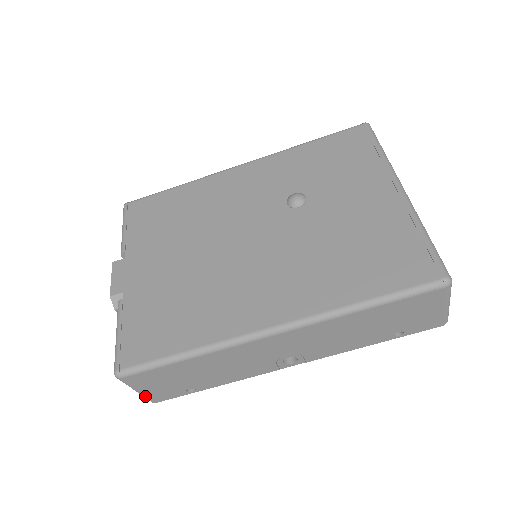
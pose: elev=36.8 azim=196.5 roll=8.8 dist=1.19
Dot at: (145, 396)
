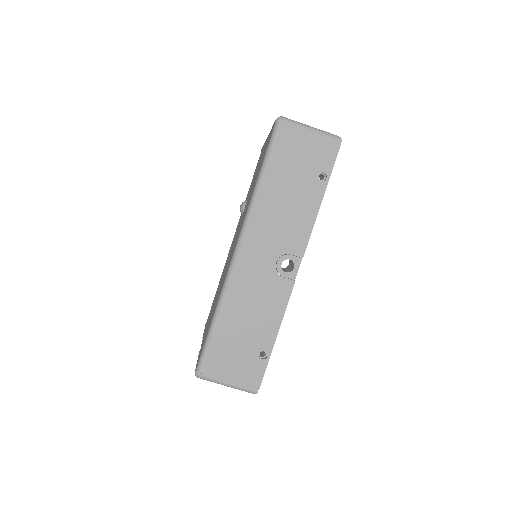
Dot at: (240, 387)
